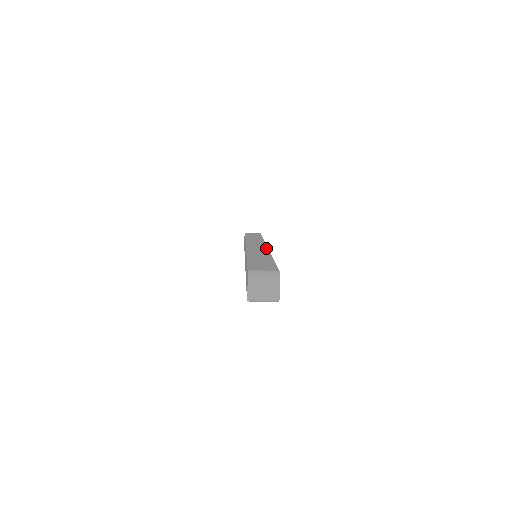
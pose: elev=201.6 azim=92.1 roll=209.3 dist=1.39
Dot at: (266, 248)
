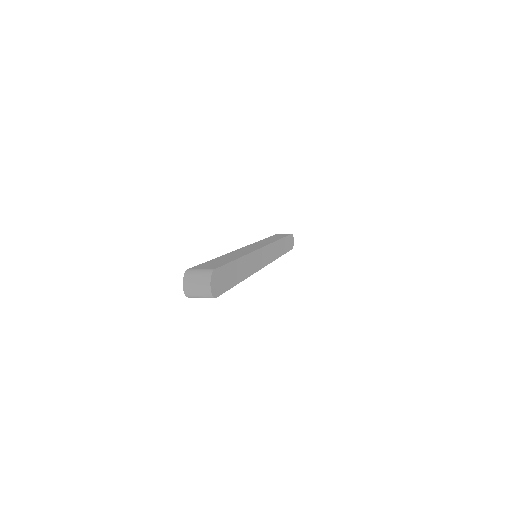
Dot at: (257, 248)
